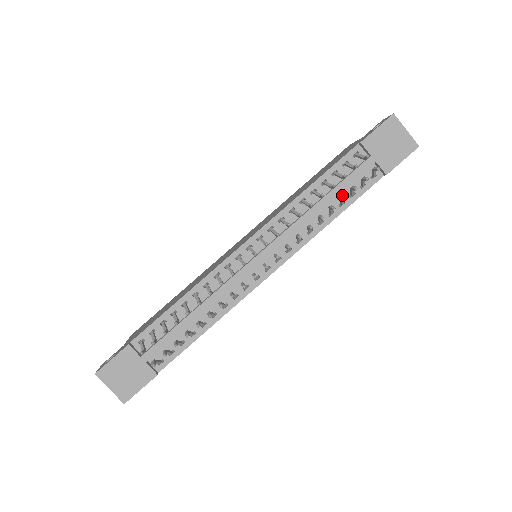
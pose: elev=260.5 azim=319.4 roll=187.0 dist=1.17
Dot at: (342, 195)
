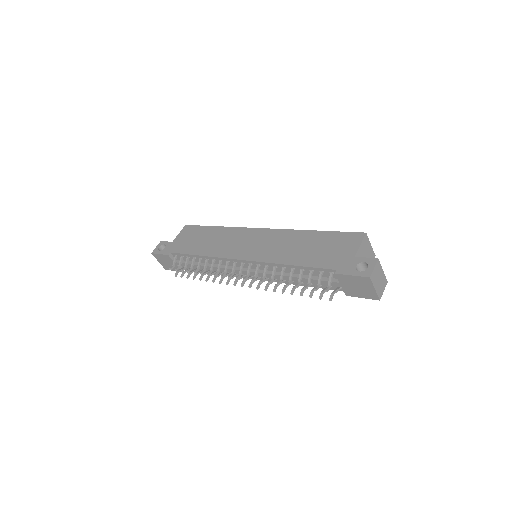
Dot at: occluded
